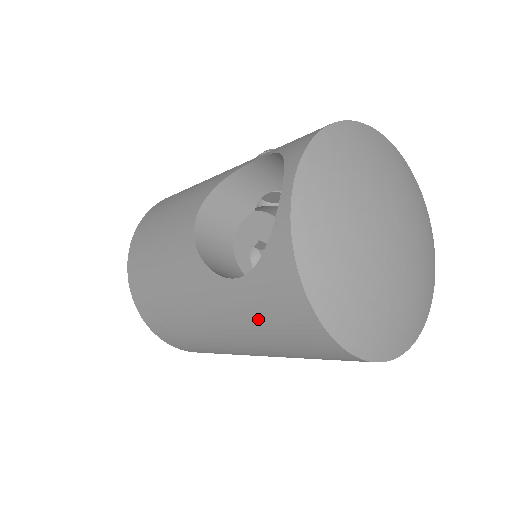
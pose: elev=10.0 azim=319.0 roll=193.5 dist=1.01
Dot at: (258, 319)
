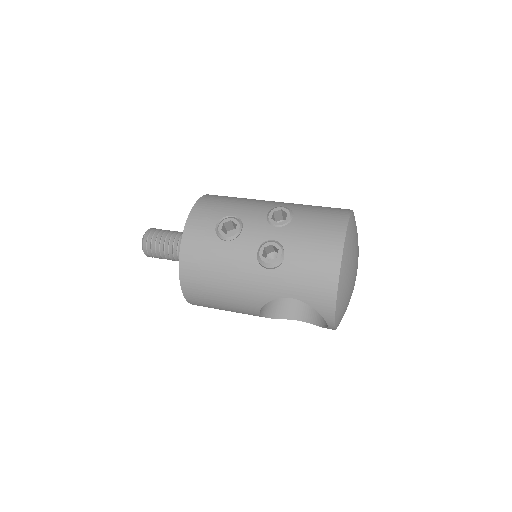
Dot at: occluded
